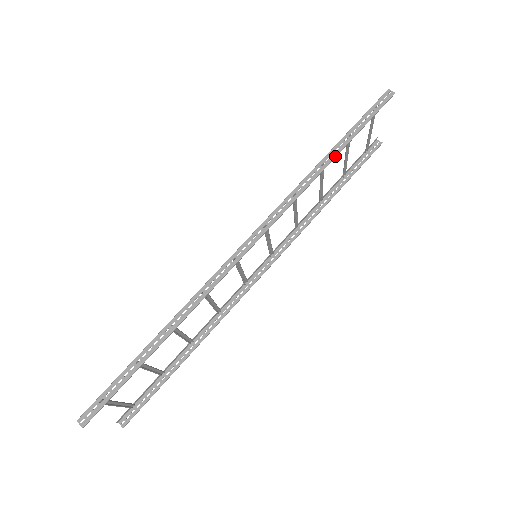
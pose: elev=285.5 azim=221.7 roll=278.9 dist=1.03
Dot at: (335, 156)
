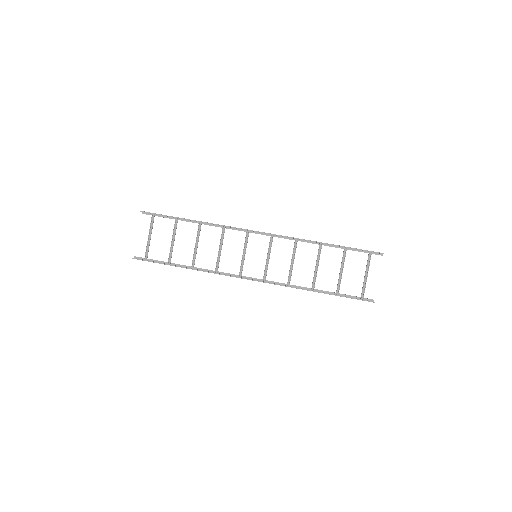
Dot at: occluded
